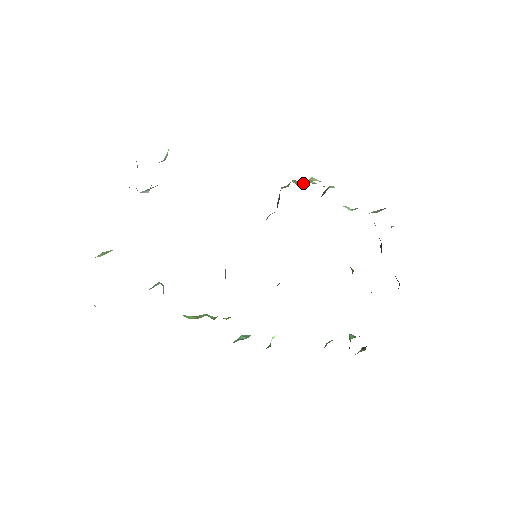
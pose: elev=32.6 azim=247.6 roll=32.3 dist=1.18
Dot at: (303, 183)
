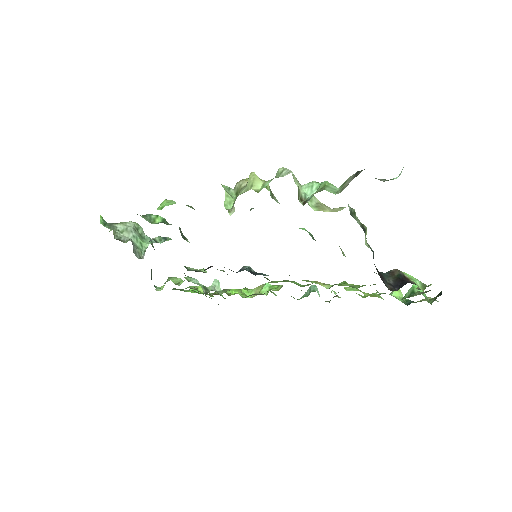
Dot at: (234, 201)
